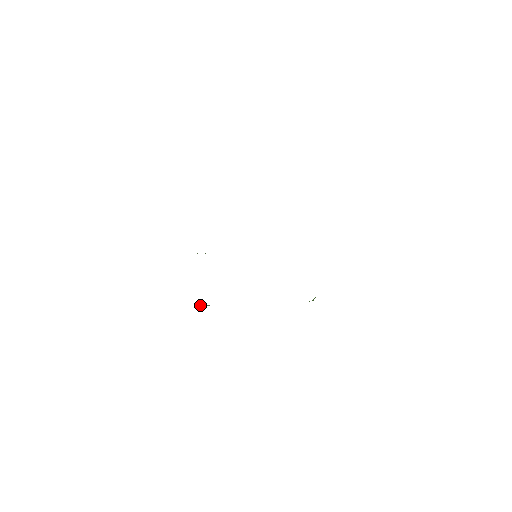
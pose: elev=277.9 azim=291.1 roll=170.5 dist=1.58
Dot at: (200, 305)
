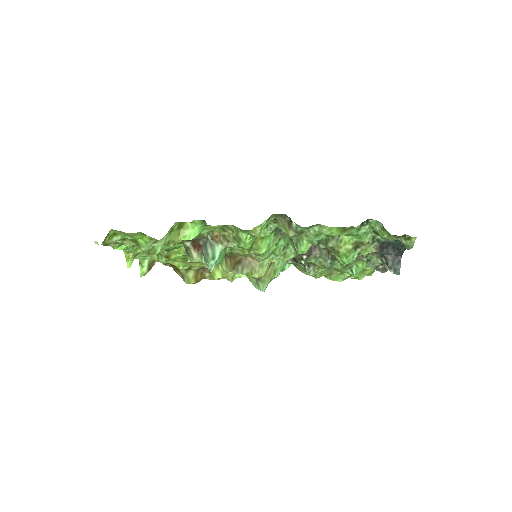
Dot at: occluded
